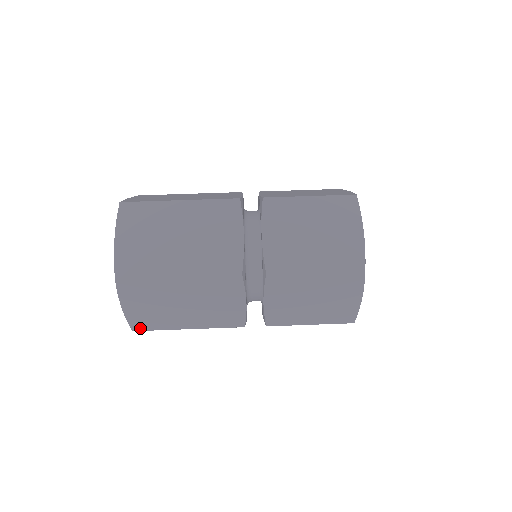
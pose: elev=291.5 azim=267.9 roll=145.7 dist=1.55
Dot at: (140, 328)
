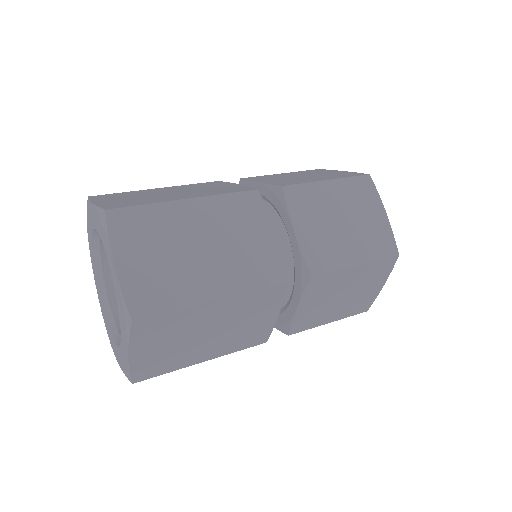
Dot at: (144, 377)
